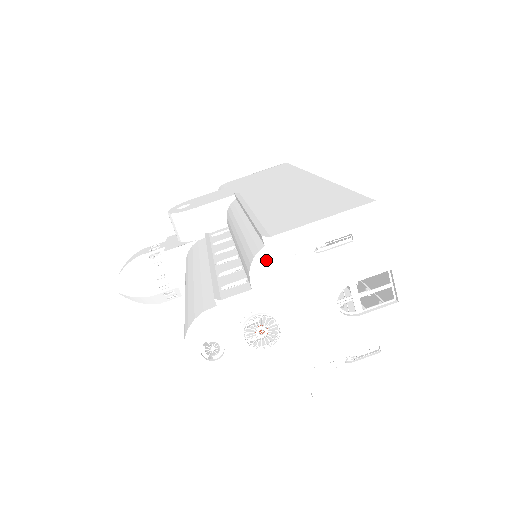
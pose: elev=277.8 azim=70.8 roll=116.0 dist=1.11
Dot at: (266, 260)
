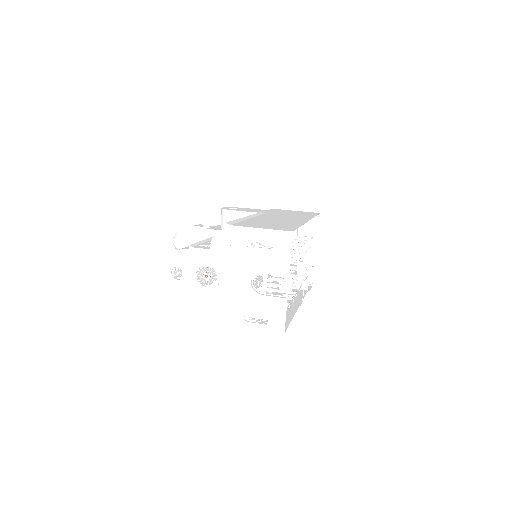
Dot at: (223, 237)
